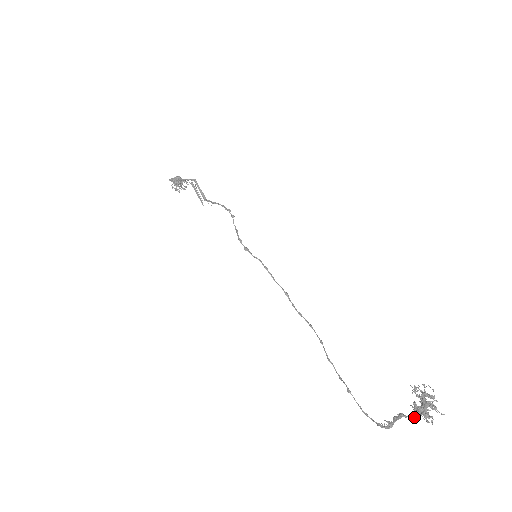
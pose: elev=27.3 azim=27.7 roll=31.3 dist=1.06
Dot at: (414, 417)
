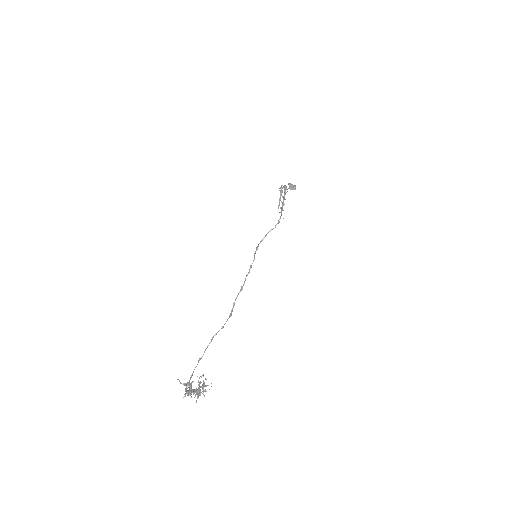
Dot at: (181, 383)
